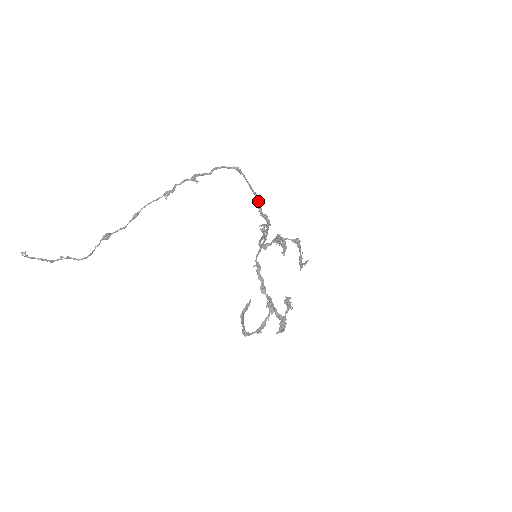
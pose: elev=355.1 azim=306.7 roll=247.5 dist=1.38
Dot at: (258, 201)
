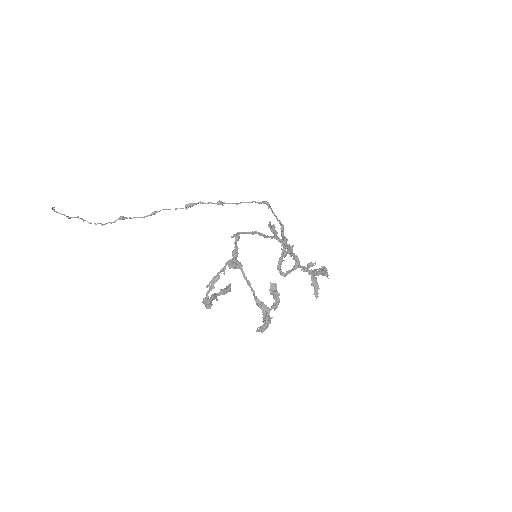
Dot at: (282, 228)
